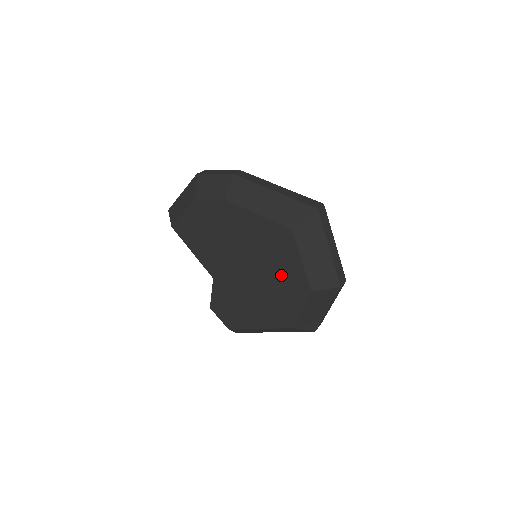
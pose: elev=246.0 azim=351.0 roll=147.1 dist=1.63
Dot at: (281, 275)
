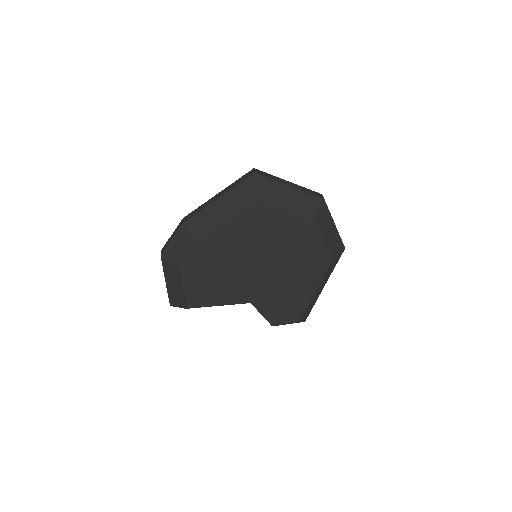
Dot at: (286, 239)
